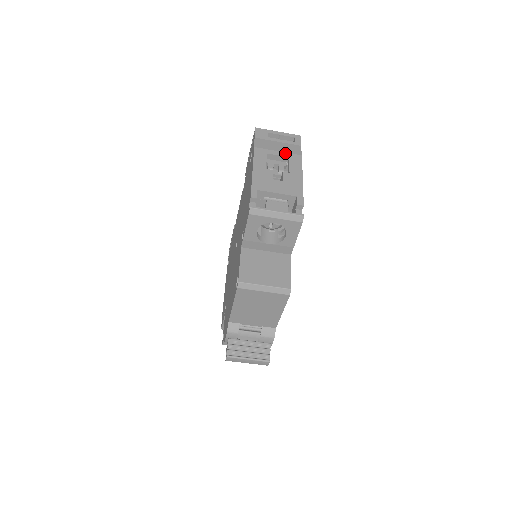
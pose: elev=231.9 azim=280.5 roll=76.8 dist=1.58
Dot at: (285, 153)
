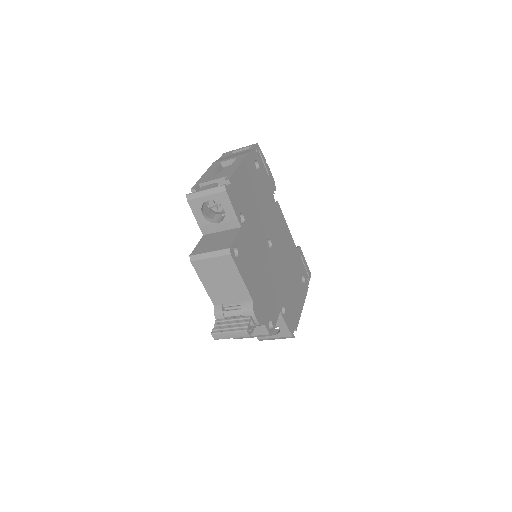
Dot at: (235, 157)
